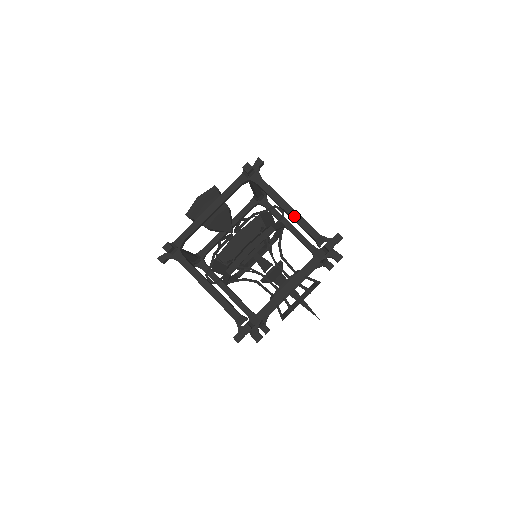
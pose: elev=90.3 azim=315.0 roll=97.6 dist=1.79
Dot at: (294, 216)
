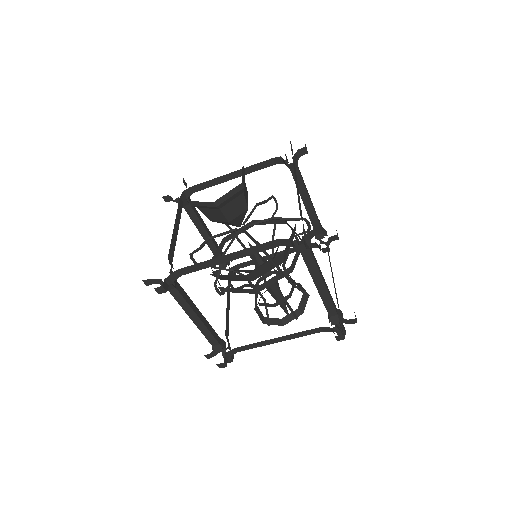
Dot at: (322, 293)
